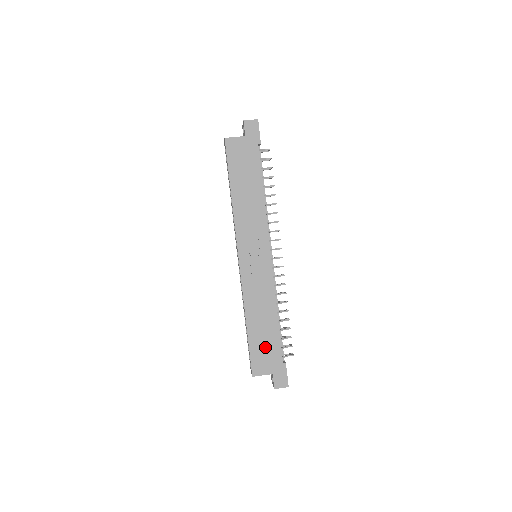
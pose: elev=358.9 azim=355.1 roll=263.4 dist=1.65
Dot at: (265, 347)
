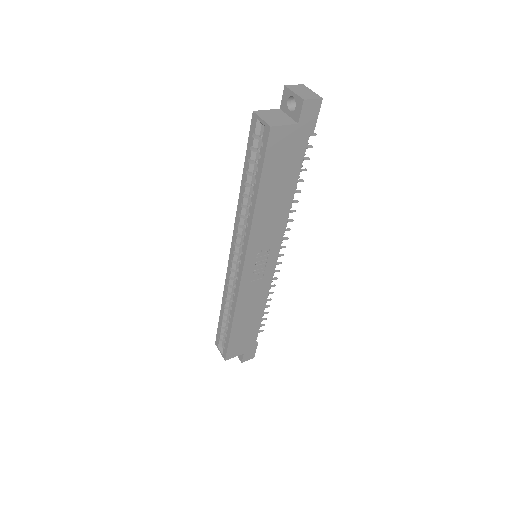
Dot at: (244, 337)
